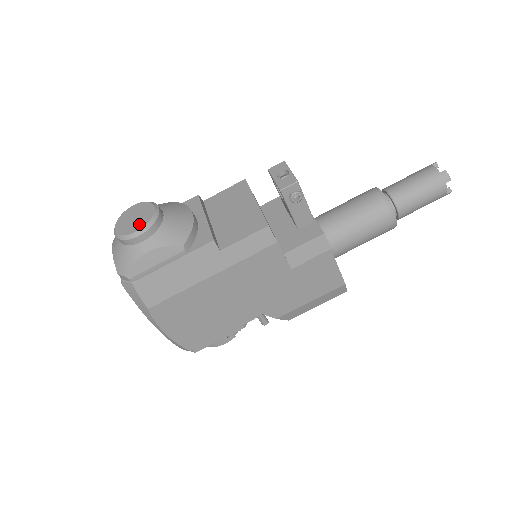
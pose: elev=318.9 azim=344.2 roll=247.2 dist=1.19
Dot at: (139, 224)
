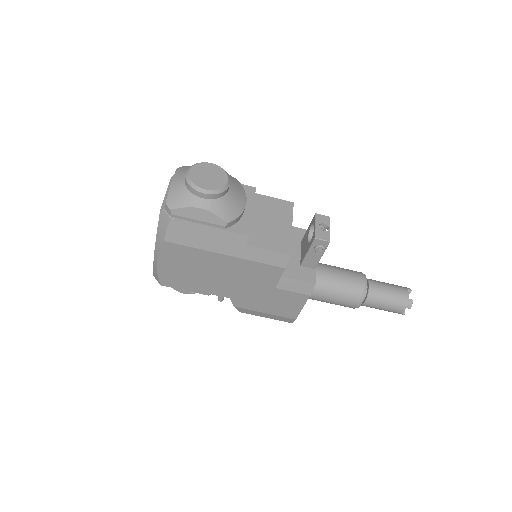
Dot at: (210, 185)
